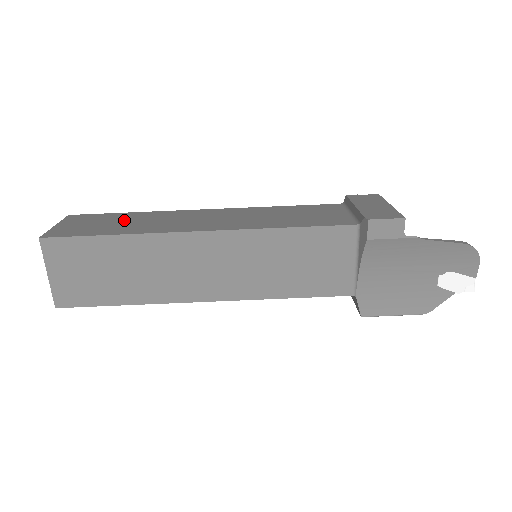
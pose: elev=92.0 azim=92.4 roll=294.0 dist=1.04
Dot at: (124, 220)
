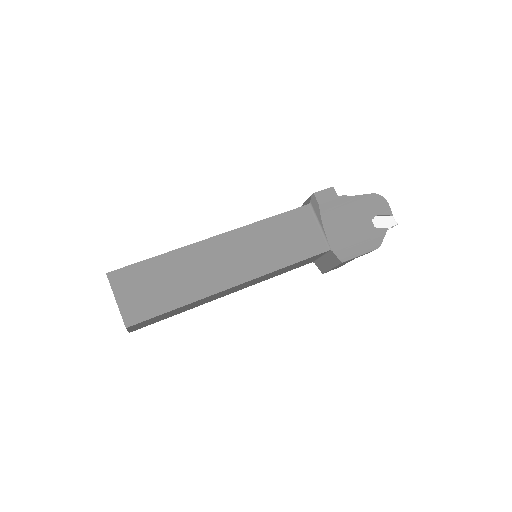
Dot at: occluded
